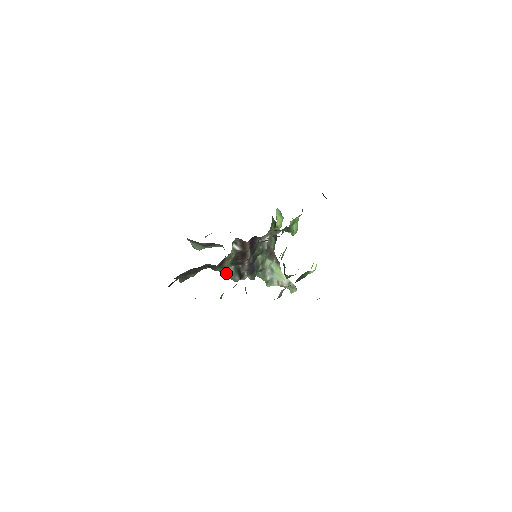
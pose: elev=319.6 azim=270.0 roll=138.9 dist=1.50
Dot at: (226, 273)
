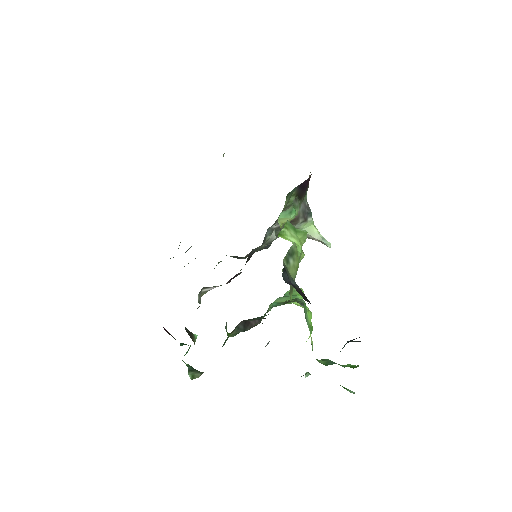
Dot at: occluded
